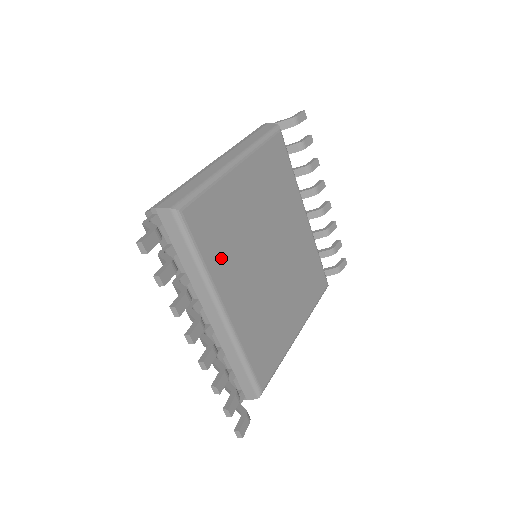
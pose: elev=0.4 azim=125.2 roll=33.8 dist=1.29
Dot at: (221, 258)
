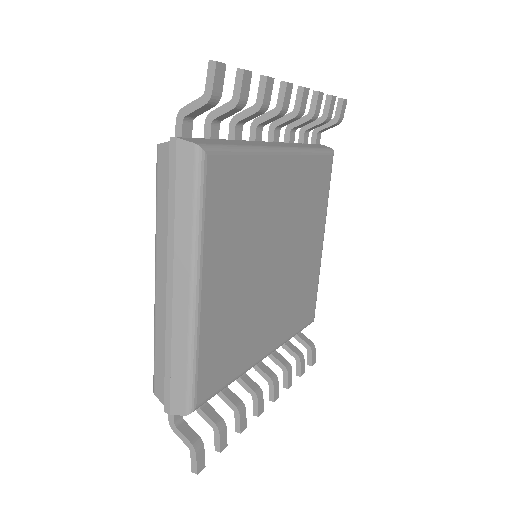
Dot at: (242, 351)
